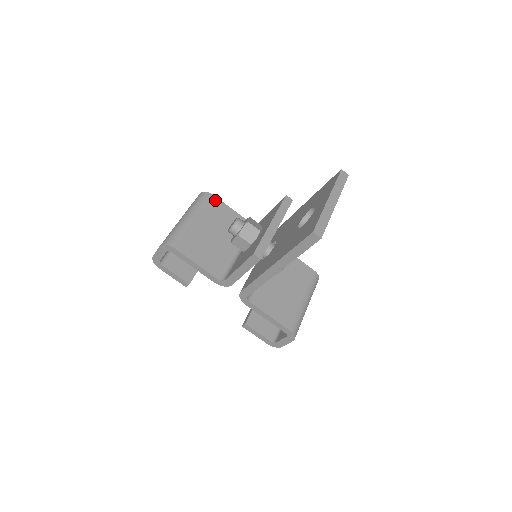
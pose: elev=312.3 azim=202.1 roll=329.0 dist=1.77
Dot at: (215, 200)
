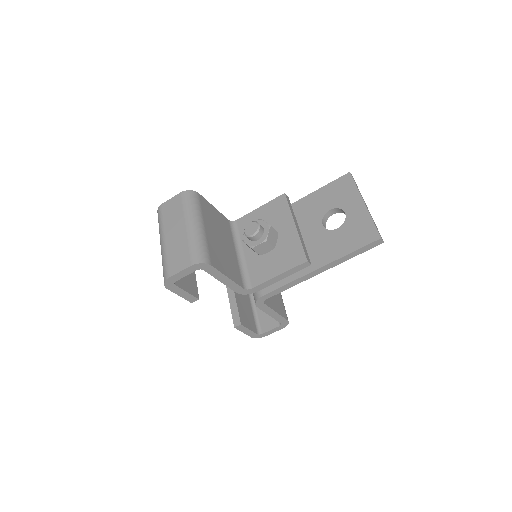
Dot at: (203, 199)
